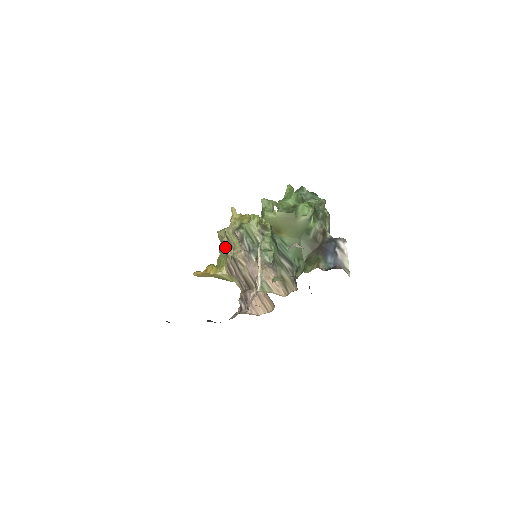
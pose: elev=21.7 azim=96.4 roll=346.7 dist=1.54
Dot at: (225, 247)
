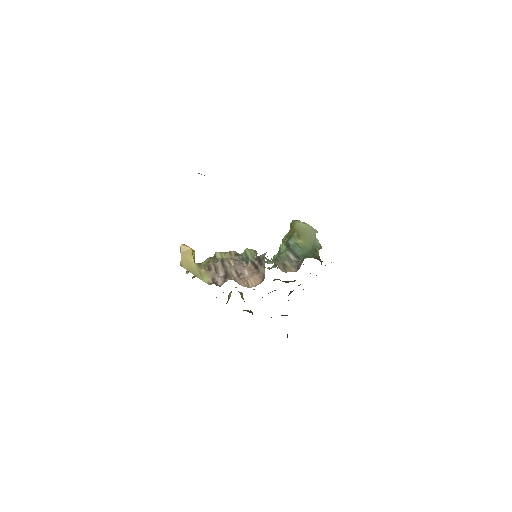
Dot at: (210, 259)
